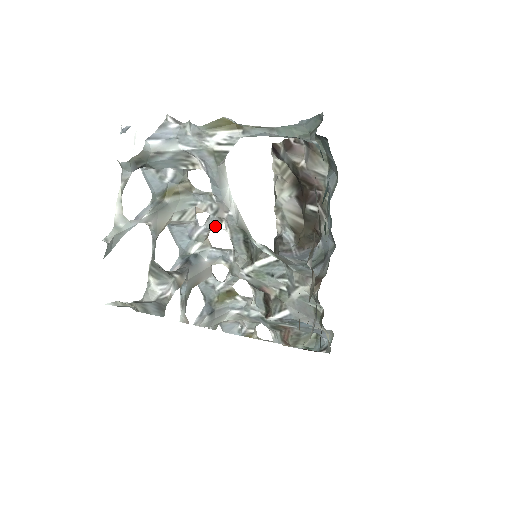
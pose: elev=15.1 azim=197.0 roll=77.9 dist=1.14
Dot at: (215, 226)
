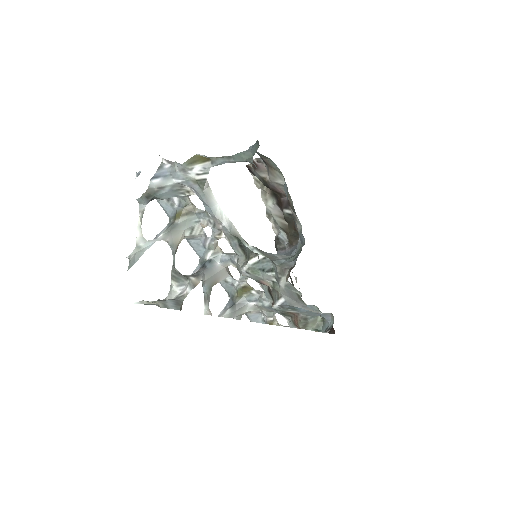
Dot at: (217, 236)
